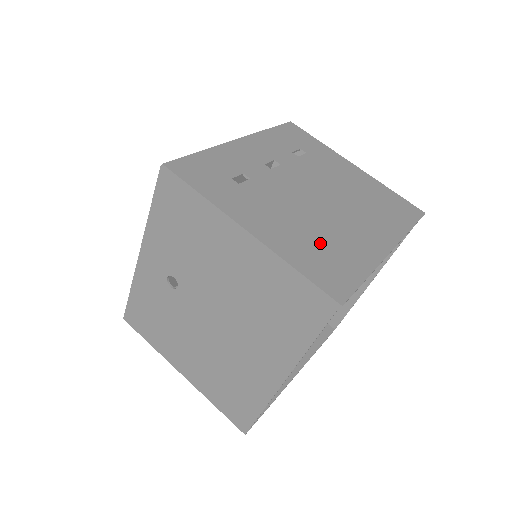
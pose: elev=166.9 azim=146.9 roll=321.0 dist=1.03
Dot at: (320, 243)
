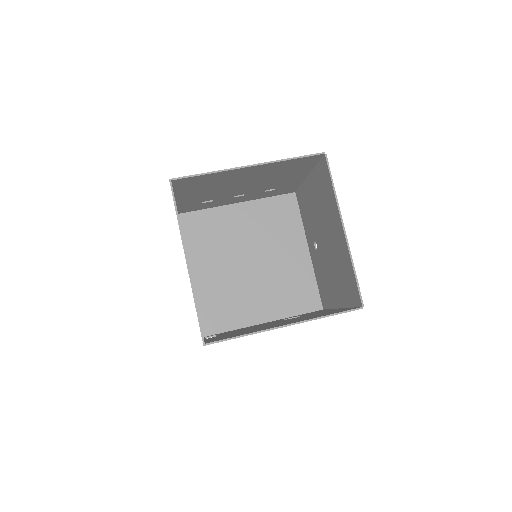
Dot at: (204, 184)
